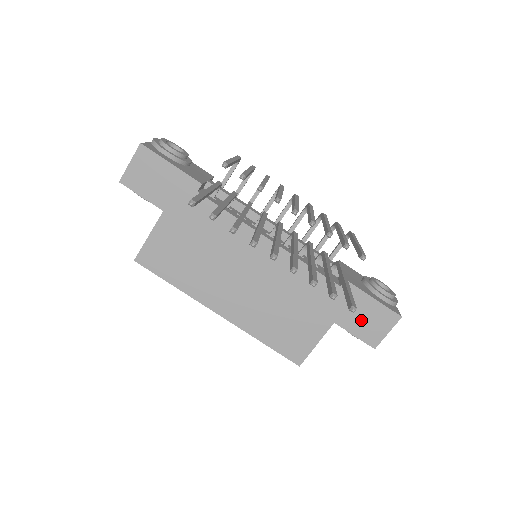
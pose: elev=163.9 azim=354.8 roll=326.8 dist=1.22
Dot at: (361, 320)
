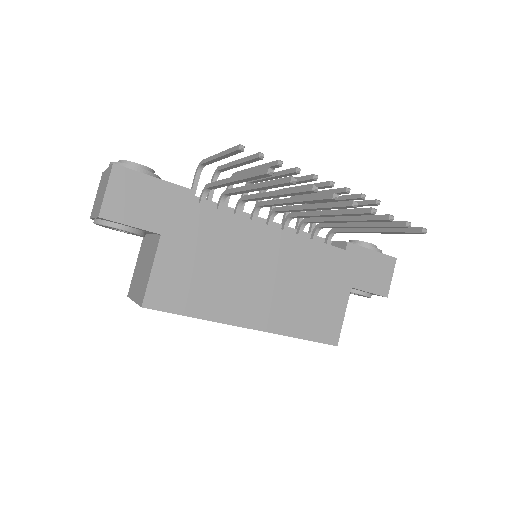
Dot at: (370, 275)
